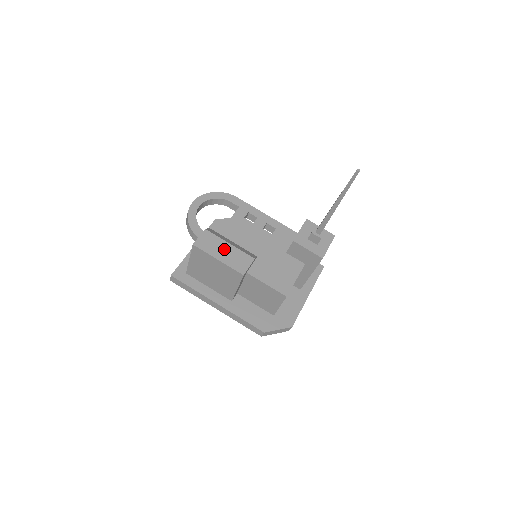
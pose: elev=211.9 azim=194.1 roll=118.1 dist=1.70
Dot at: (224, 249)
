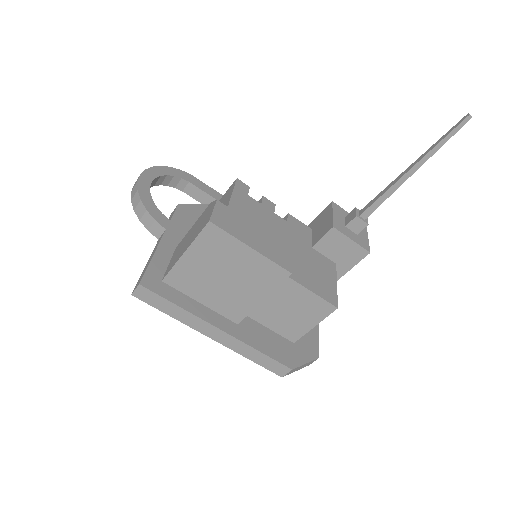
Dot at: (253, 232)
